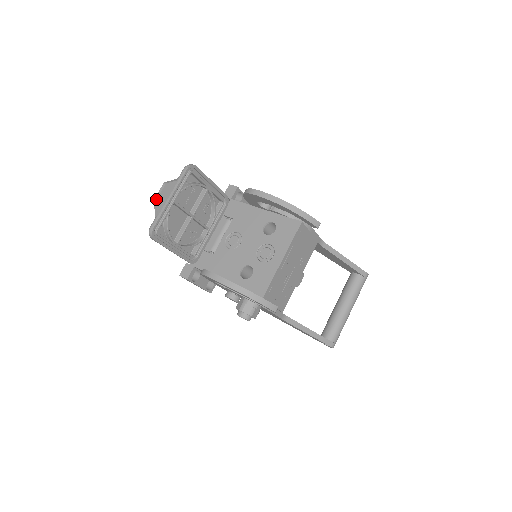
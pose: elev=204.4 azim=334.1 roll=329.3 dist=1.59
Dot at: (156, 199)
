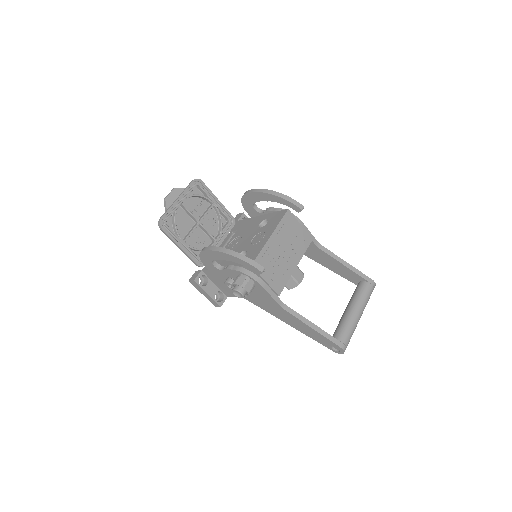
Dot at: (166, 197)
